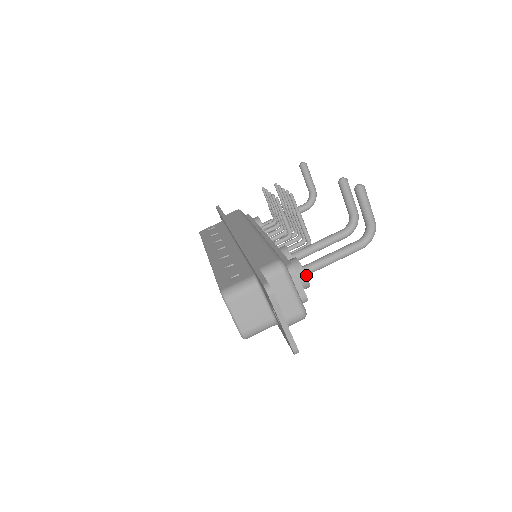
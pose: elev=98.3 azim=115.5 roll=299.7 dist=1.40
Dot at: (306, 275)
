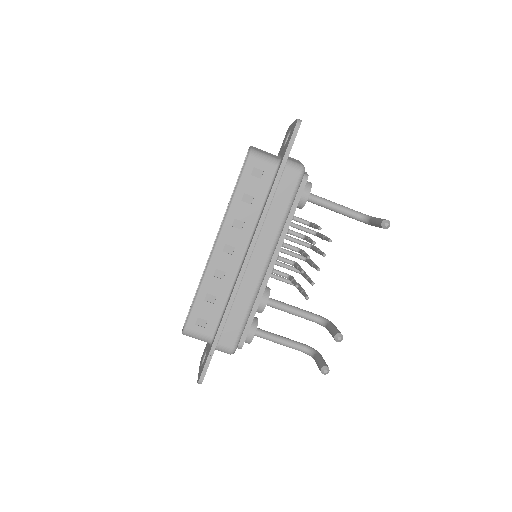
Dot at: occluded
